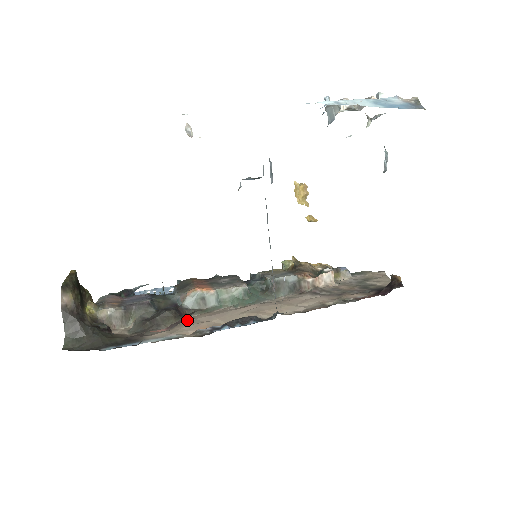
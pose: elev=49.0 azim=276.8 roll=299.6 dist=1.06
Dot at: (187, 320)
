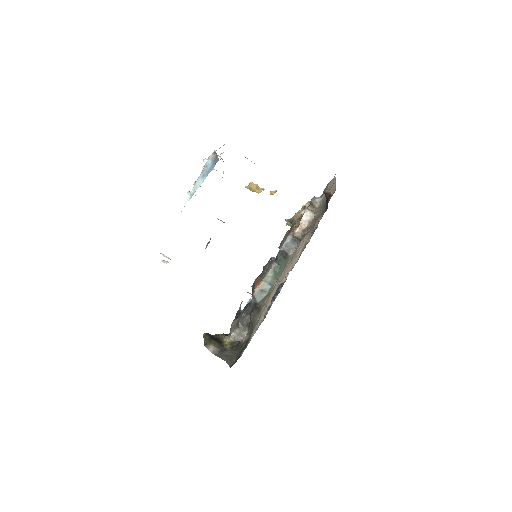
Dot at: (262, 309)
